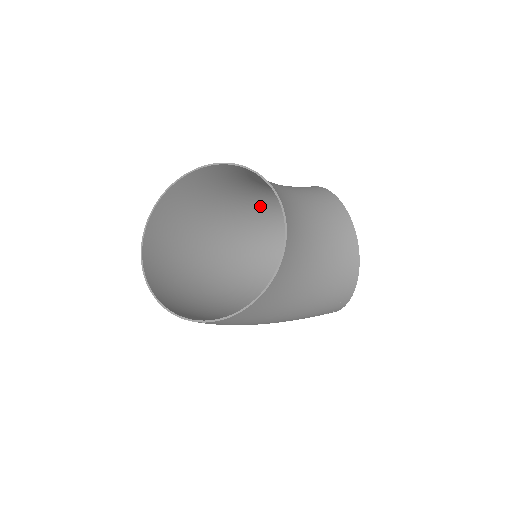
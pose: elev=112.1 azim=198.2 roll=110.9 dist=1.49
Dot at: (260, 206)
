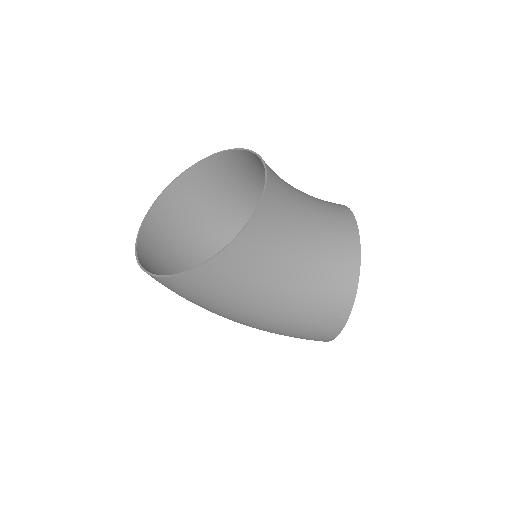
Dot at: occluded
